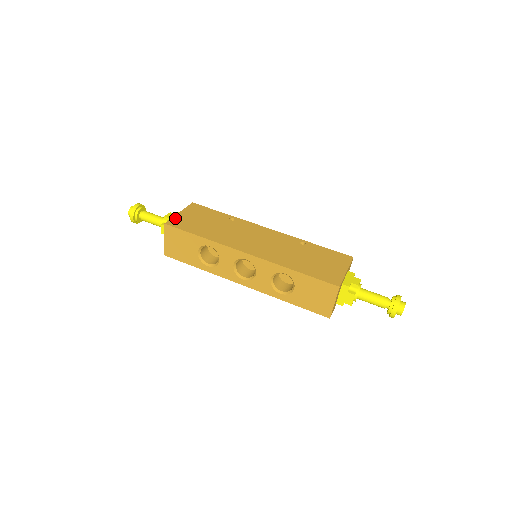
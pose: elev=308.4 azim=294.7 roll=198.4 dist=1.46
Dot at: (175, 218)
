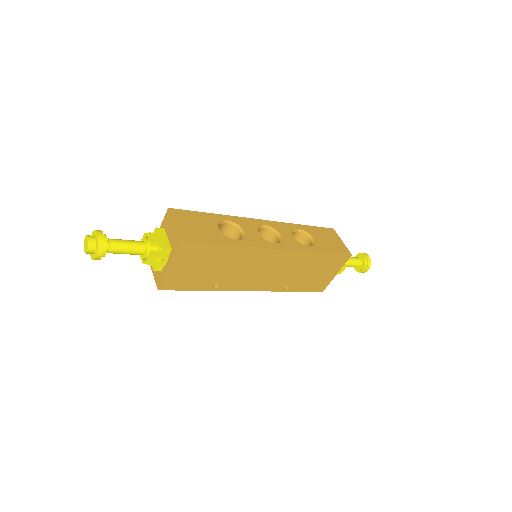
Dot at: occluded
